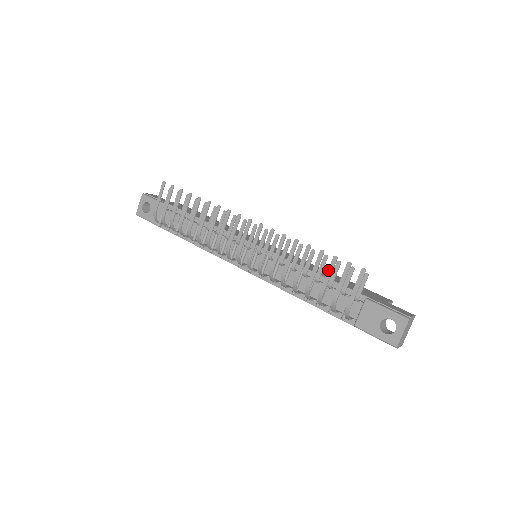
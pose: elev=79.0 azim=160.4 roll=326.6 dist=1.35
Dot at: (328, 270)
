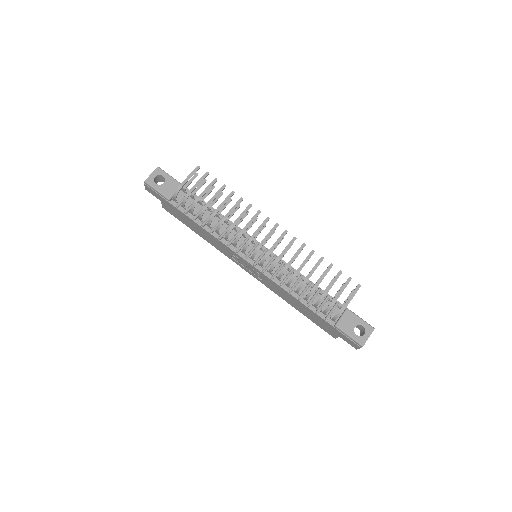
Dot at: (334, 279)
